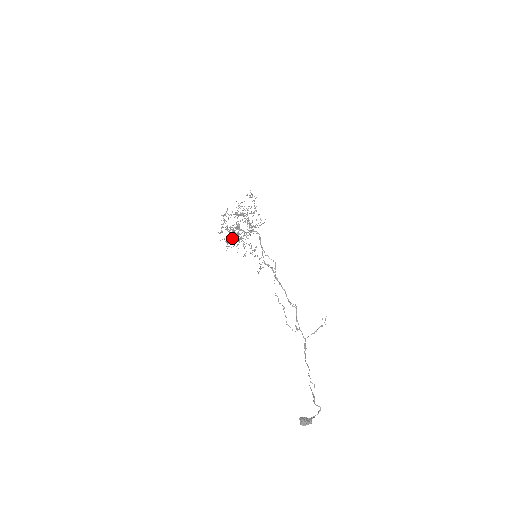
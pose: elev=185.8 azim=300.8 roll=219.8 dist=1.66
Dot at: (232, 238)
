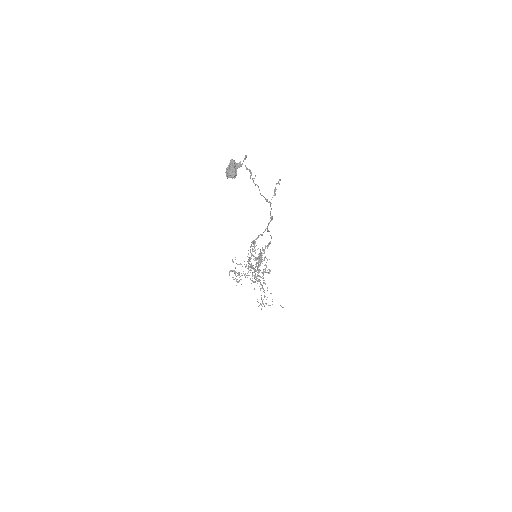
Dot at: occluded
